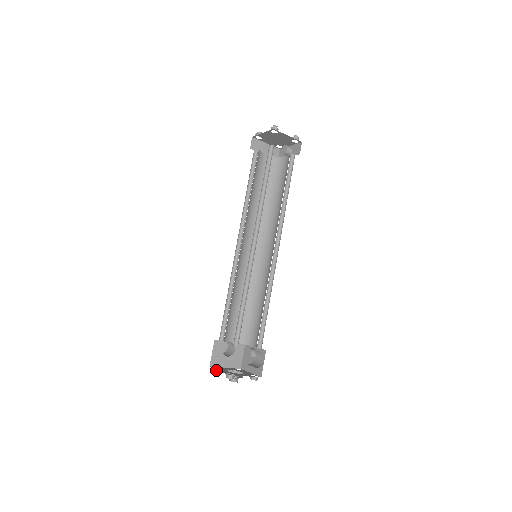
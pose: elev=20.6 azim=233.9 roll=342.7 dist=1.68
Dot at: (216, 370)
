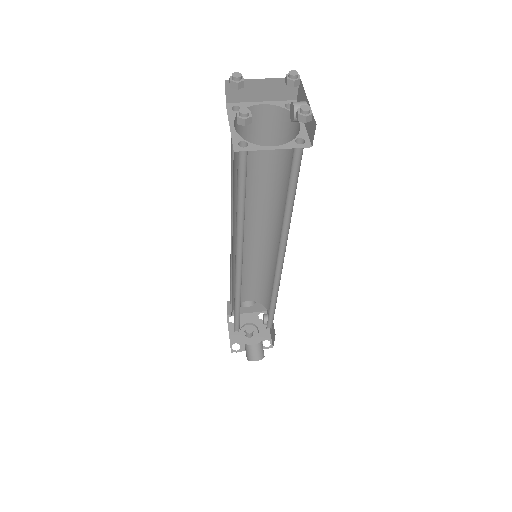
Dot at: (231, 323)
